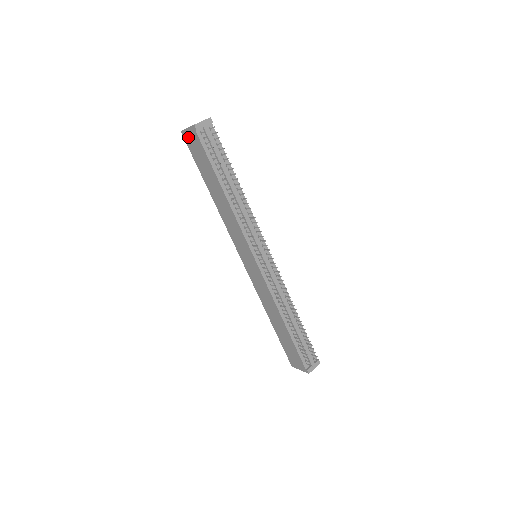
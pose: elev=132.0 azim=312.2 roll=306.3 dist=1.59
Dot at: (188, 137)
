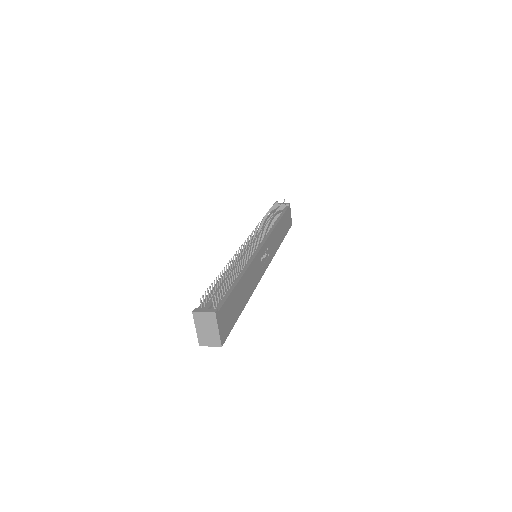
Dot at: occluded
